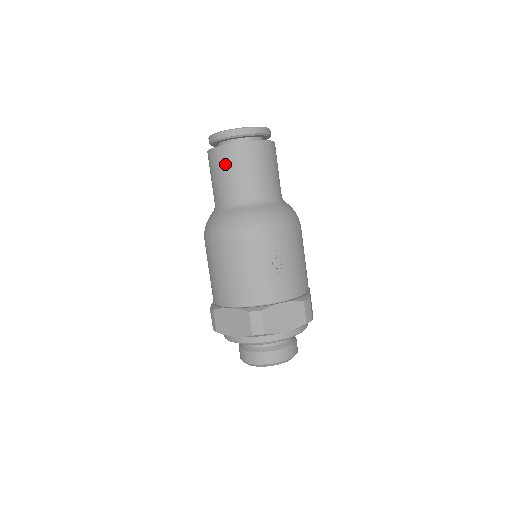
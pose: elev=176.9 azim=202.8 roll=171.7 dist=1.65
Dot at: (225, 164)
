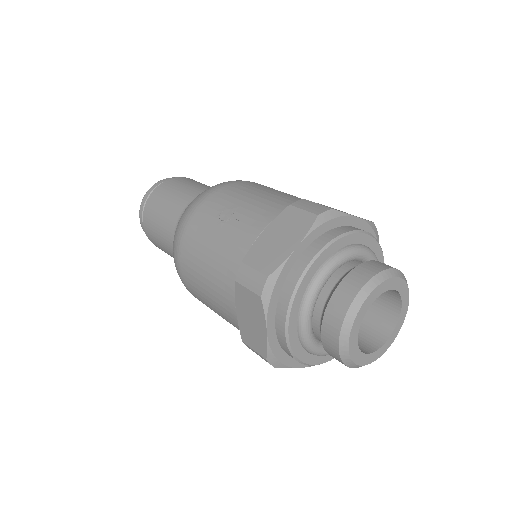
Dot at: (152, 228)
